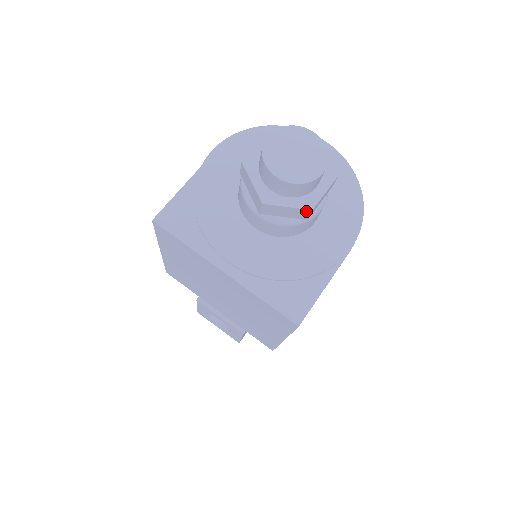
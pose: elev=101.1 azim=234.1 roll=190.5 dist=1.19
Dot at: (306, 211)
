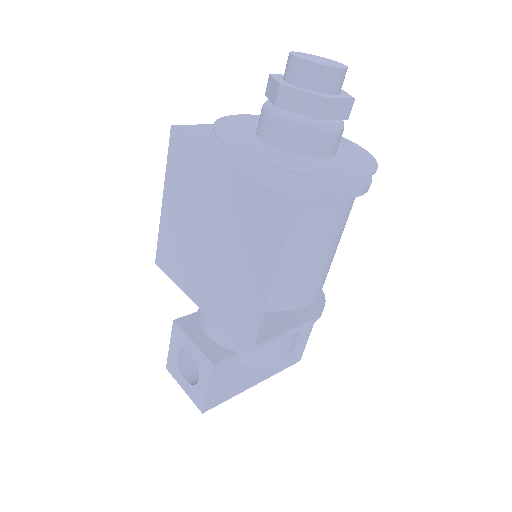
Dot at: (320, 100)
